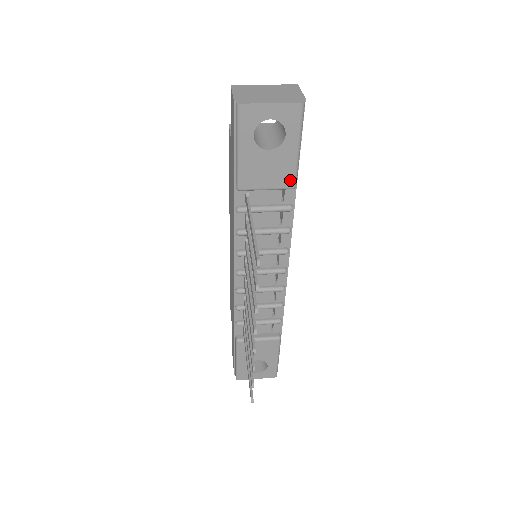
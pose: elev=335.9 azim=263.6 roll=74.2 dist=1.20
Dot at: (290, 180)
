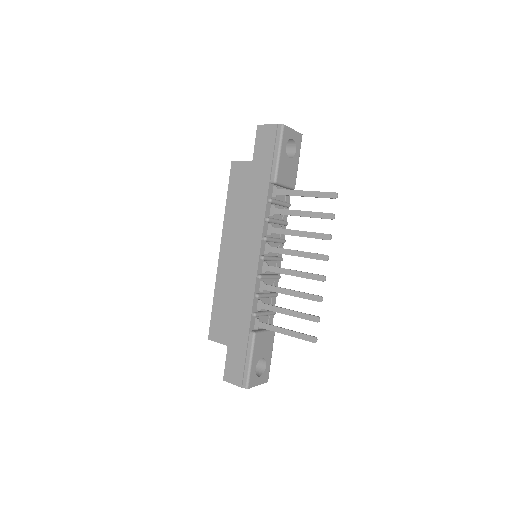
Dot at: (294, 182)
